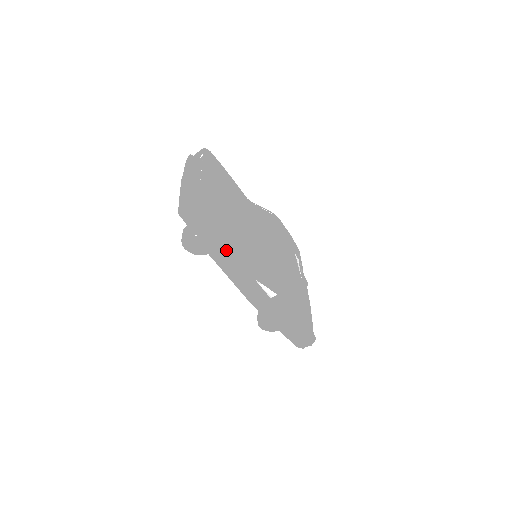
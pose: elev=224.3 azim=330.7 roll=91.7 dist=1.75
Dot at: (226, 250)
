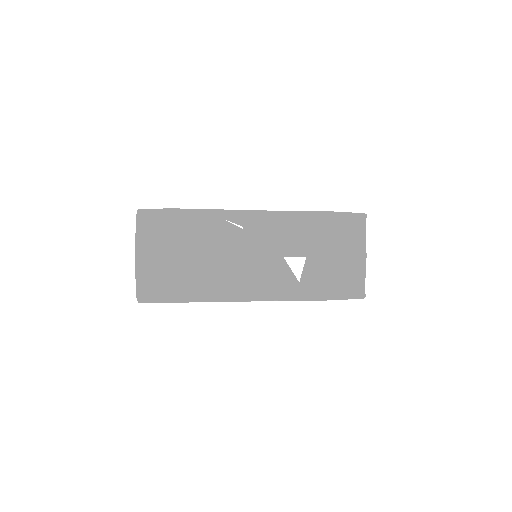
Dot at: occluded
